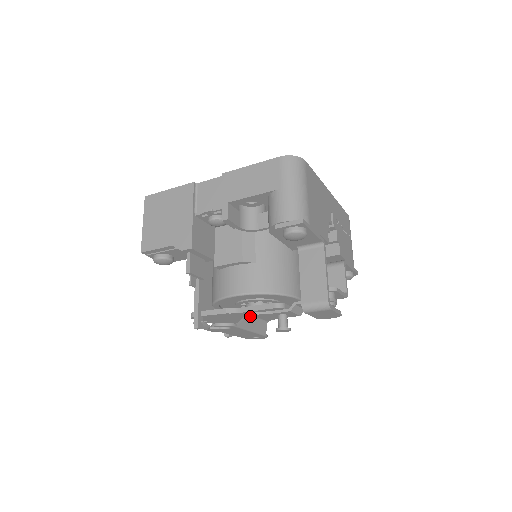
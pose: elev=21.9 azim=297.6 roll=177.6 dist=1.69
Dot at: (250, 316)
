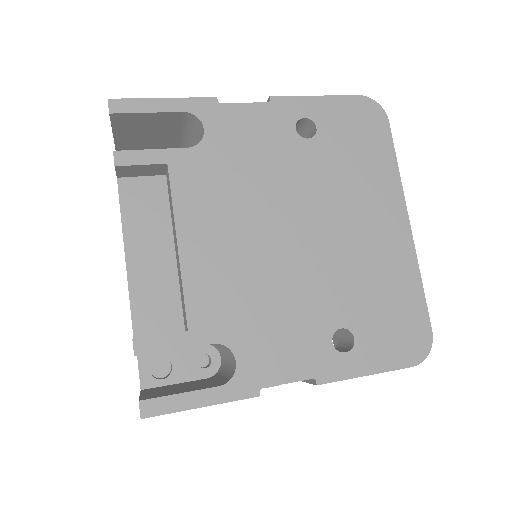
Dot at: occluded
